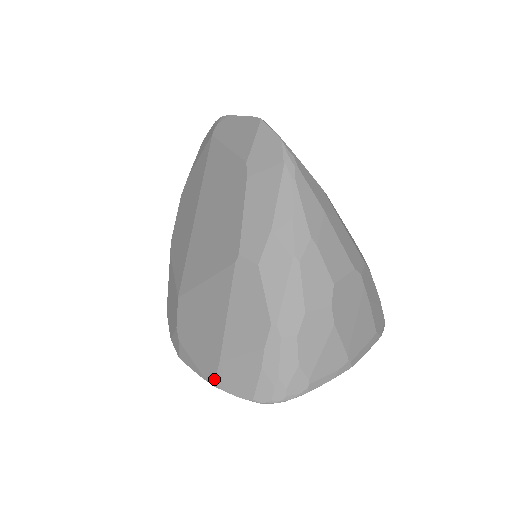
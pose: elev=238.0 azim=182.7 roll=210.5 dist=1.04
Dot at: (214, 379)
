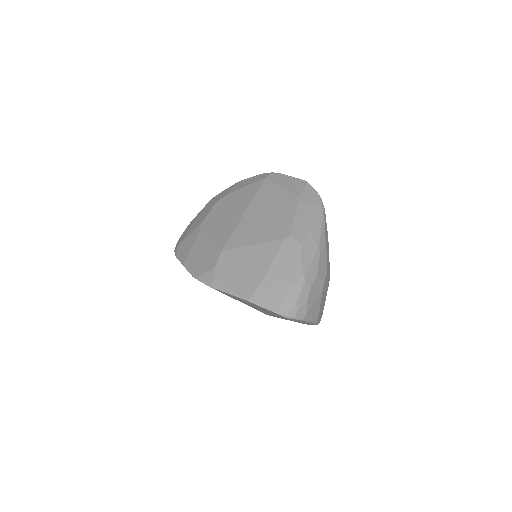
Dot at: (250, 297)
